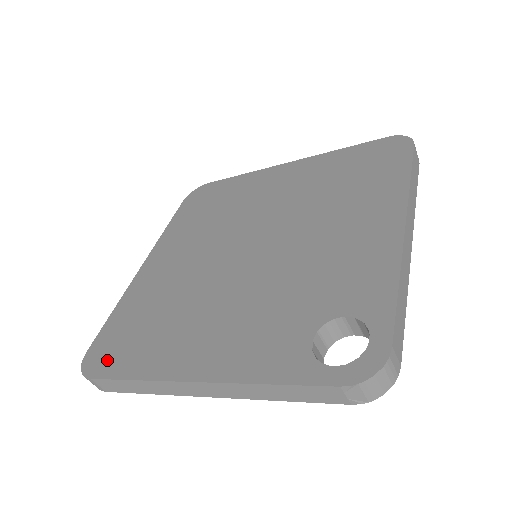
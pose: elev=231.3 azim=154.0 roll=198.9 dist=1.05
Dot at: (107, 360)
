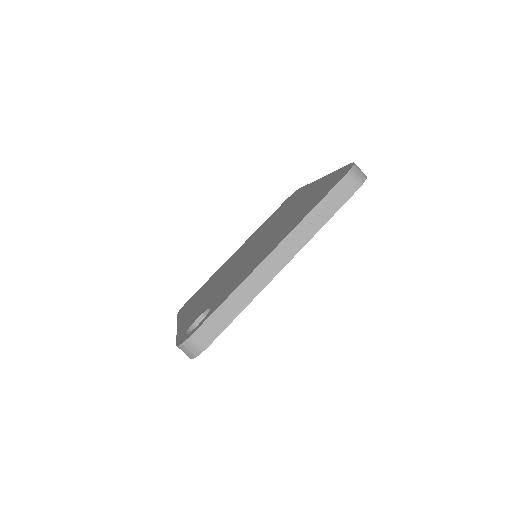
Dot at: occluded
